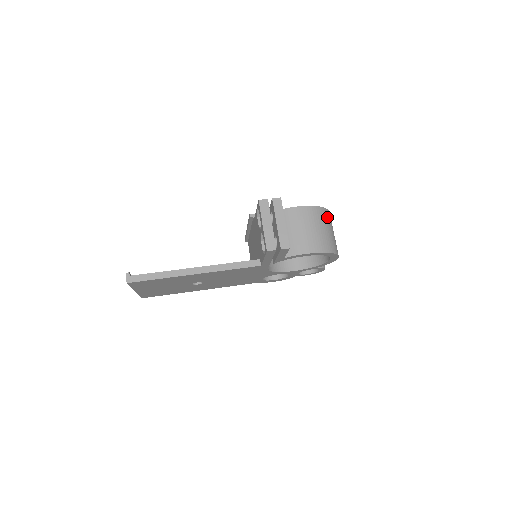
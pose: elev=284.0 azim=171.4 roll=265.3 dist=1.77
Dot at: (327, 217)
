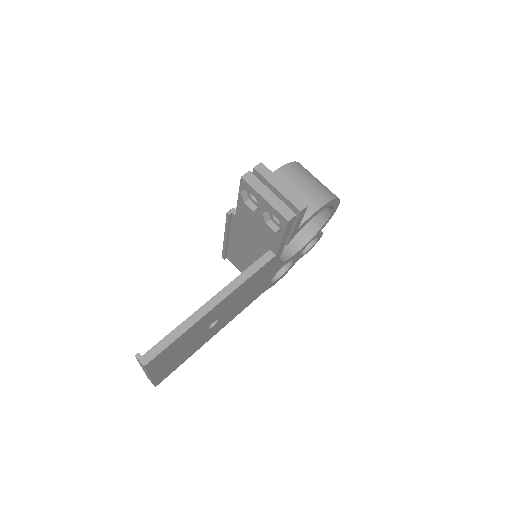
Dot at: (305, 169)
